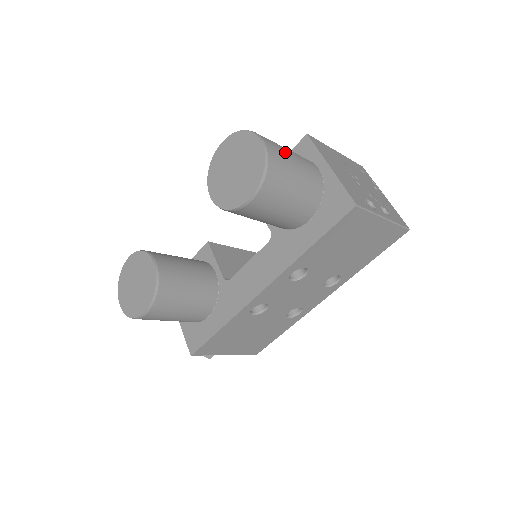
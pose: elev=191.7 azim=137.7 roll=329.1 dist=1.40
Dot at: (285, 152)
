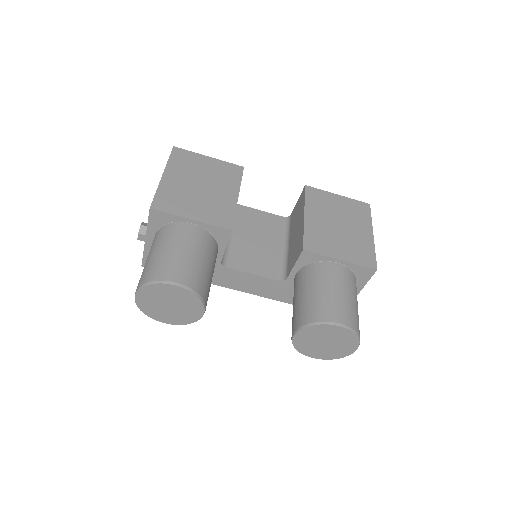
Dot at: occluded
